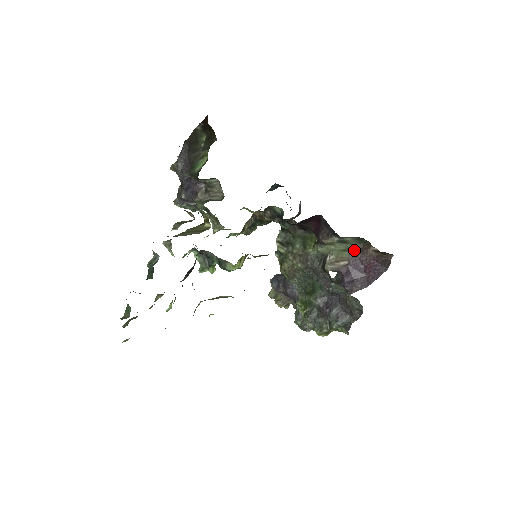
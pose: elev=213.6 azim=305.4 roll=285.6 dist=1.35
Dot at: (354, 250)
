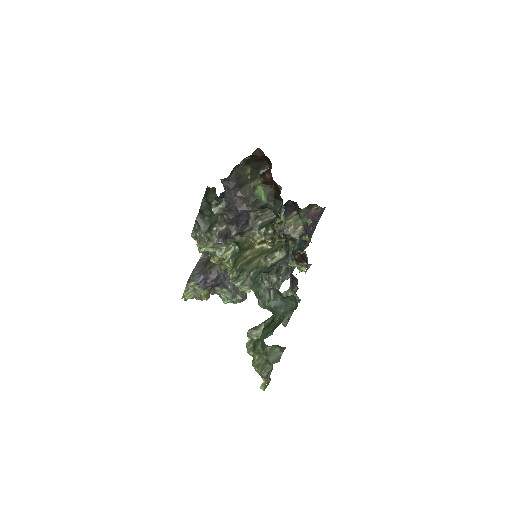
Dot at: (303, 215)
